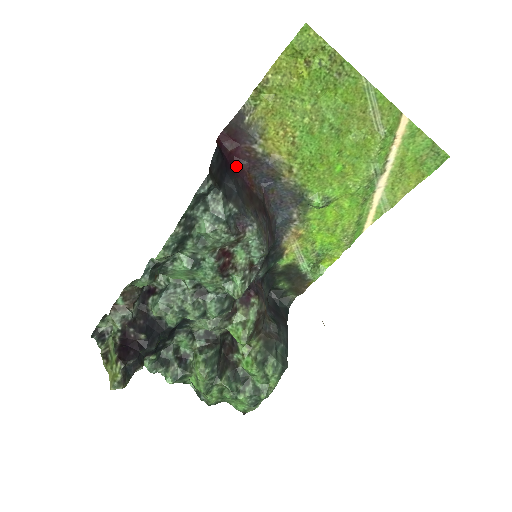
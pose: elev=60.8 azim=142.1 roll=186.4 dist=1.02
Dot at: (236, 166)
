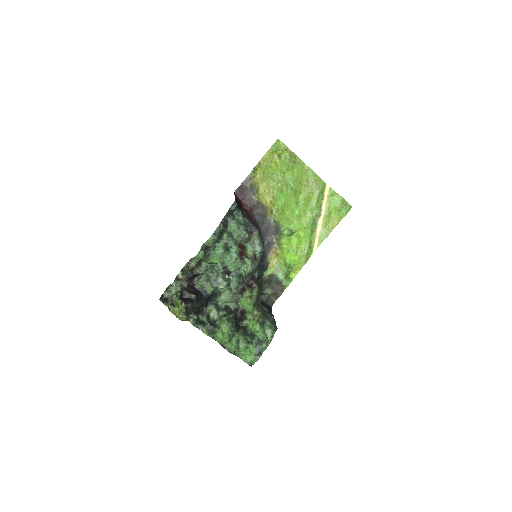
Dot at: (243, 208)
